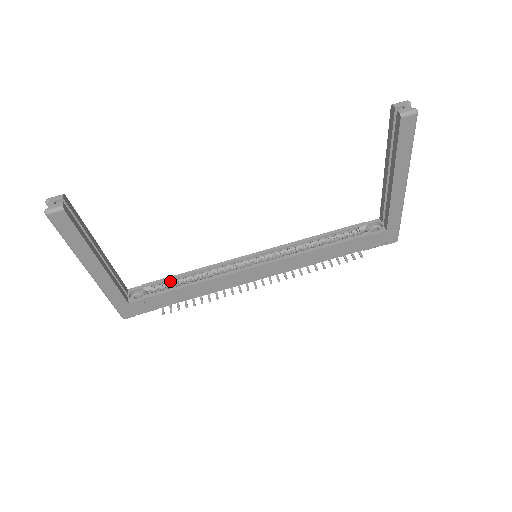
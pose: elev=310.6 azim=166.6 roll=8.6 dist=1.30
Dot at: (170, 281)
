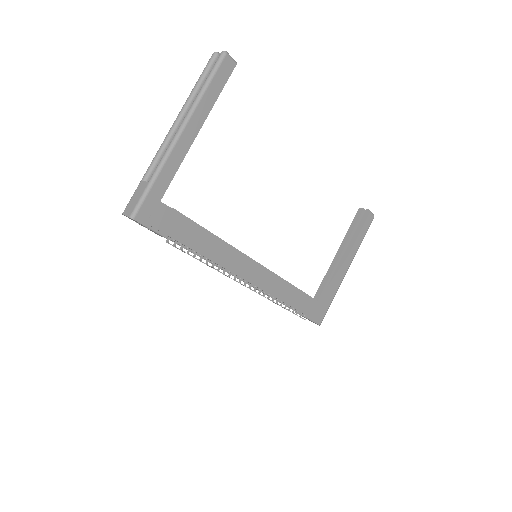
Dot at: occluded
